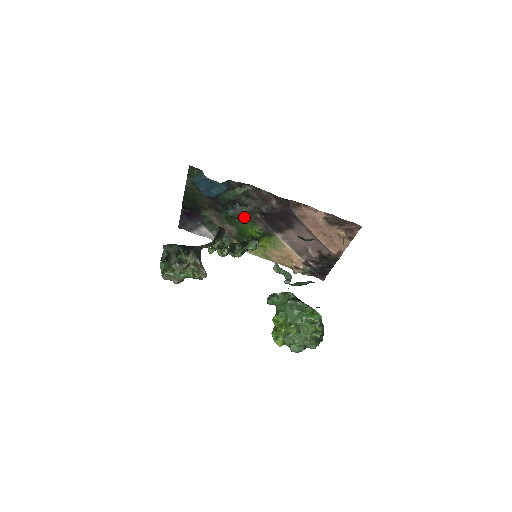
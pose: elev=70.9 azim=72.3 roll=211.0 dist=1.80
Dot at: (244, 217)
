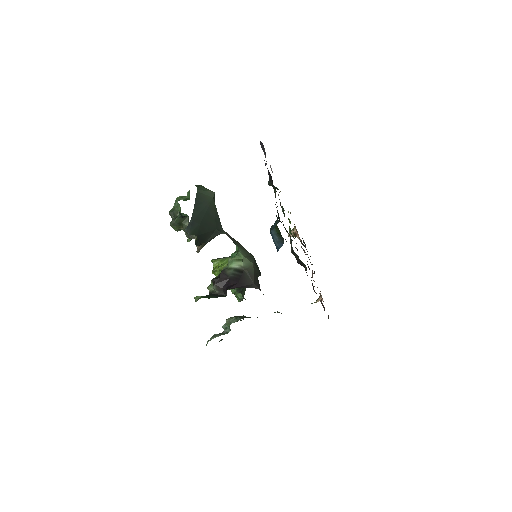
Dot at: (289, 235)
